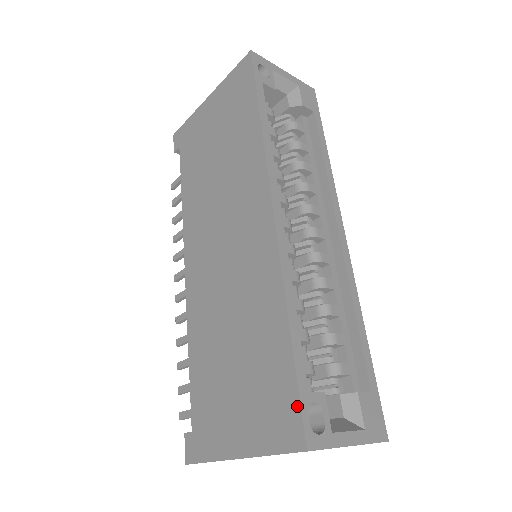
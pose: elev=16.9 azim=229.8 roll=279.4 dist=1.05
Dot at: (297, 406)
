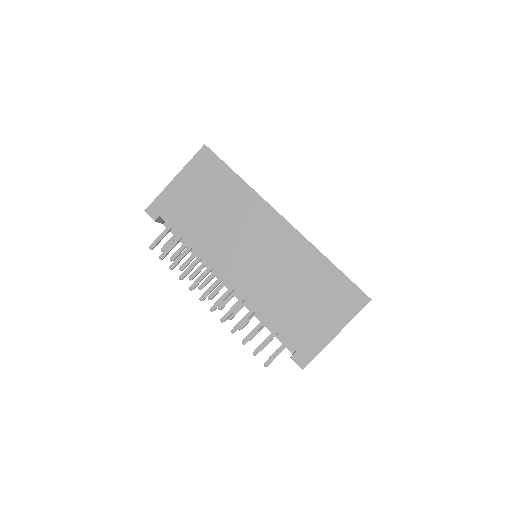
Dot at: (356, 288)
